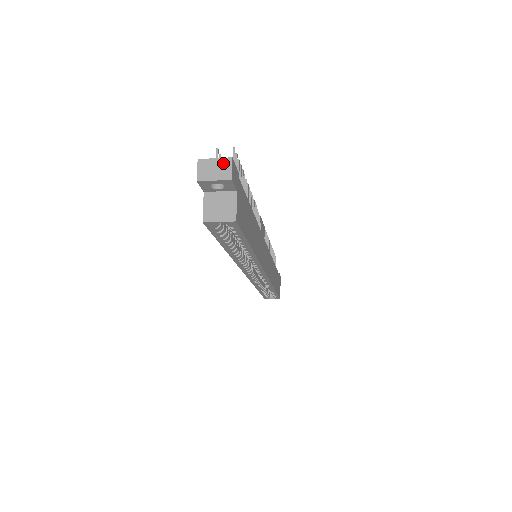
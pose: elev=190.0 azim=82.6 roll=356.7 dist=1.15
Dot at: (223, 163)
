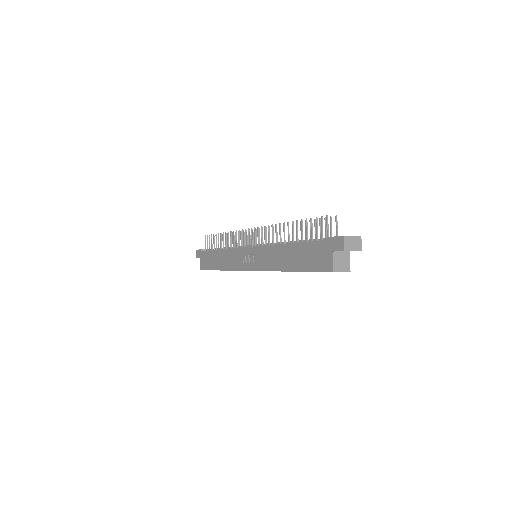
Dot at: (357, 239)
